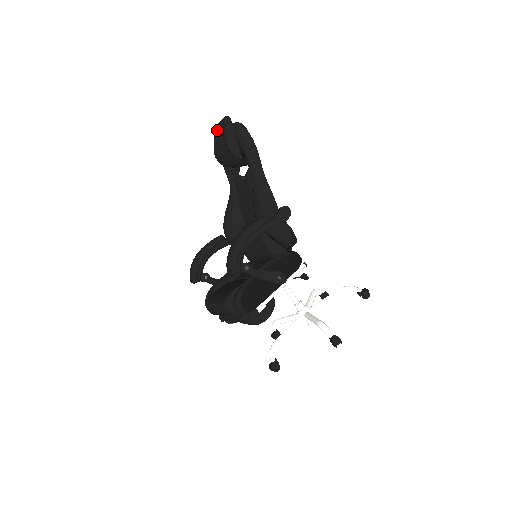
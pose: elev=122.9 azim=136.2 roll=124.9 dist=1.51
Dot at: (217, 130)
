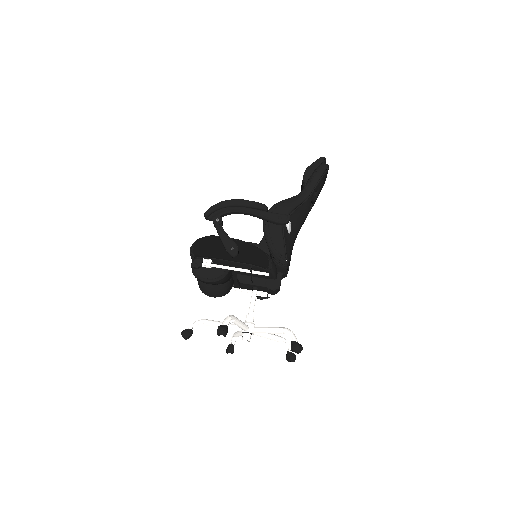
Dot at: occluded
